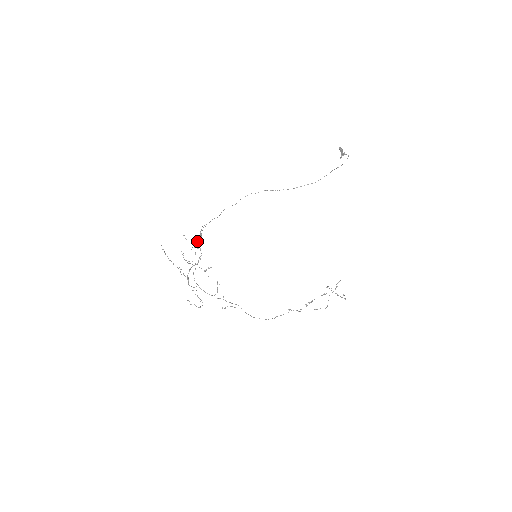
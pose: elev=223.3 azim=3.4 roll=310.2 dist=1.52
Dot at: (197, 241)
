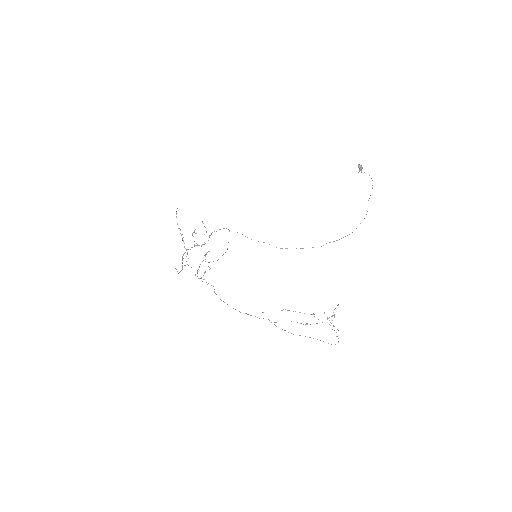
Dot at: occluded
